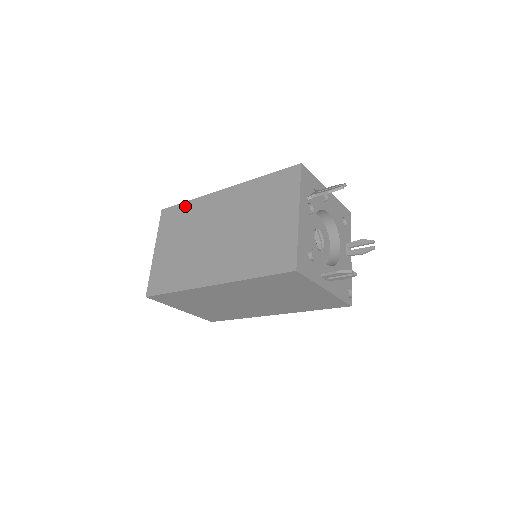
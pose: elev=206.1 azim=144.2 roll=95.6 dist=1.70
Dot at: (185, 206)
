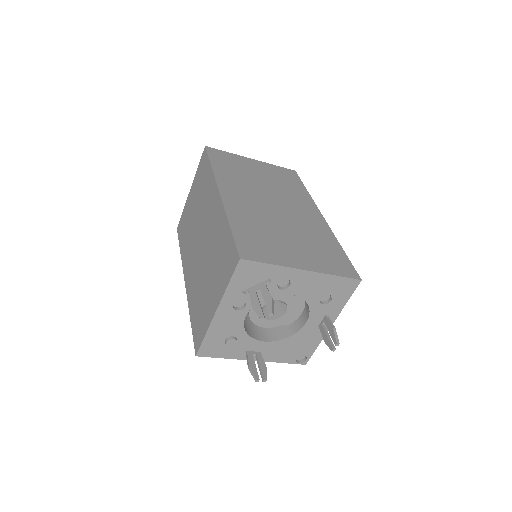
Dot at: (208, 169)
